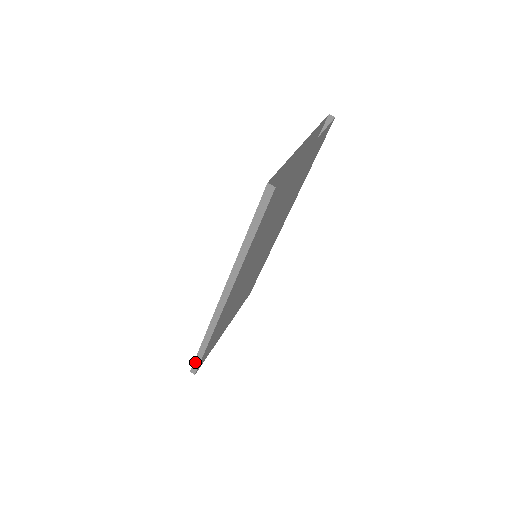
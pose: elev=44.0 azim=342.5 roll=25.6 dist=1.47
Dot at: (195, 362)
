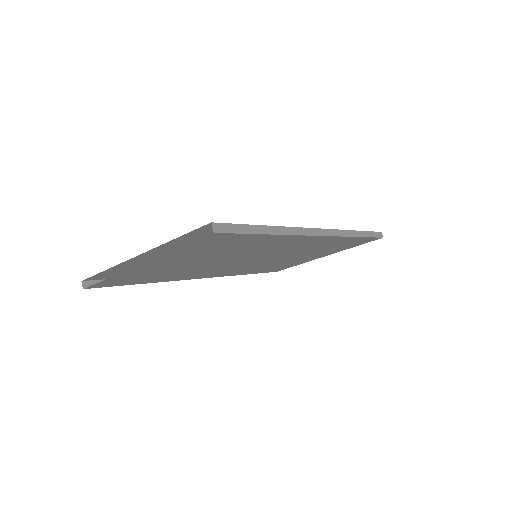
Dot at: occluded
